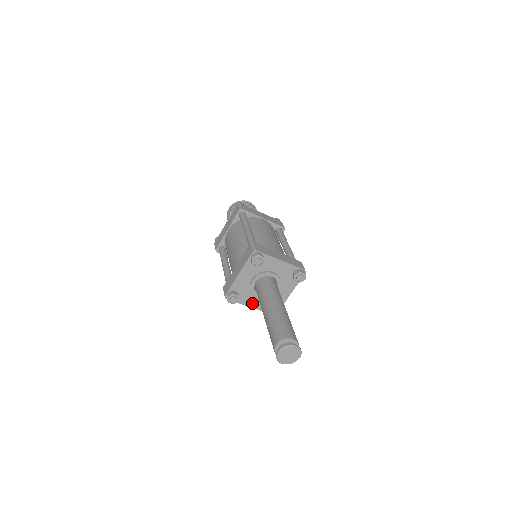
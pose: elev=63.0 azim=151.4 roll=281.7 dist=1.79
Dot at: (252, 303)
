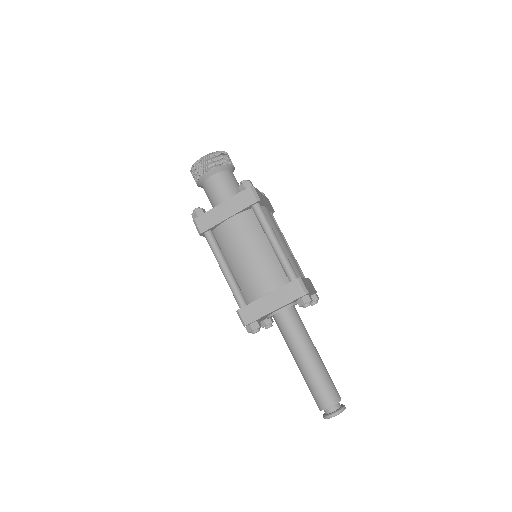
Dot at: occluded
